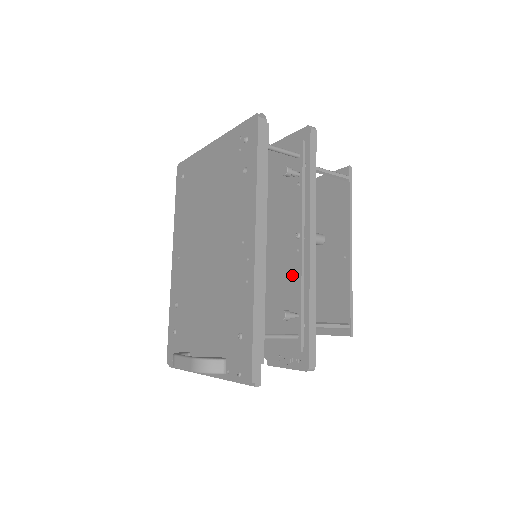
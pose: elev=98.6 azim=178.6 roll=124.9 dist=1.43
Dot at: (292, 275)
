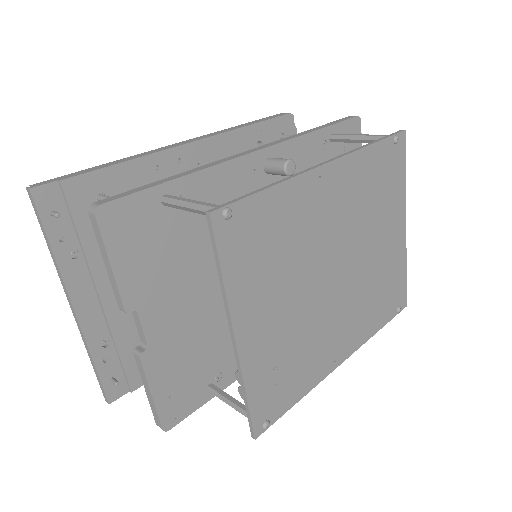
Dot at: occluded
